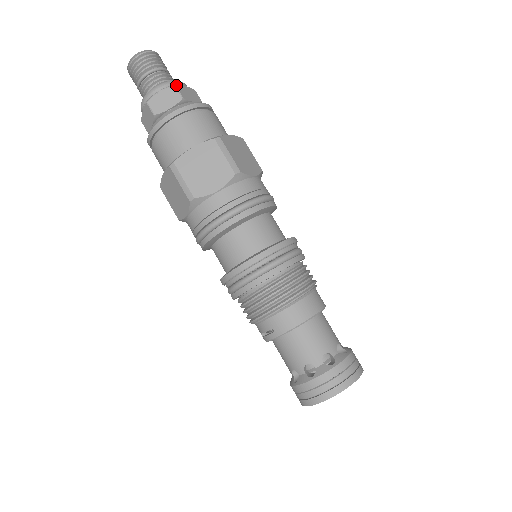
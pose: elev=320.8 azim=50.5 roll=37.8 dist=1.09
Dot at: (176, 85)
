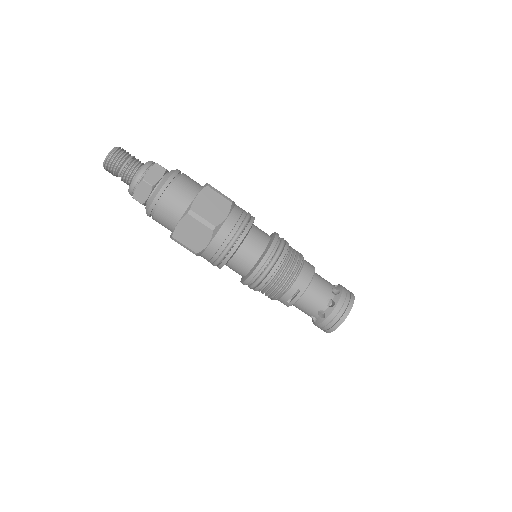
Dot at: (153, 163)
